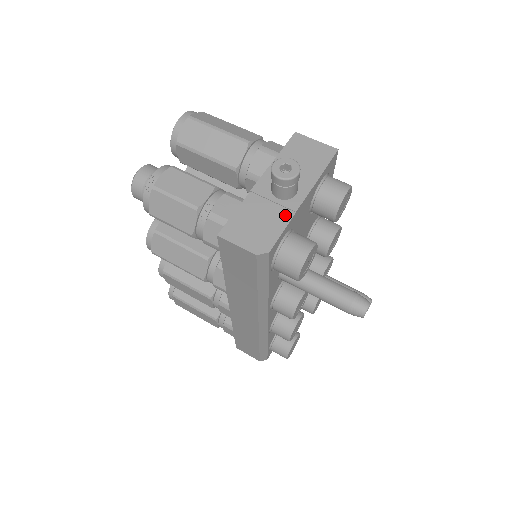
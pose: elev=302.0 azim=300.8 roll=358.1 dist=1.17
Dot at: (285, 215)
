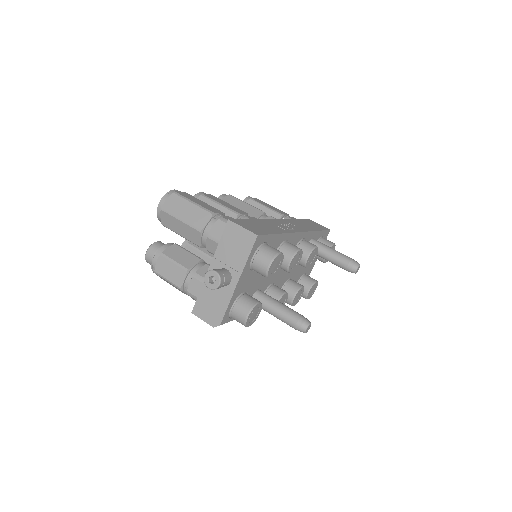
Dot at: (226, 297)
